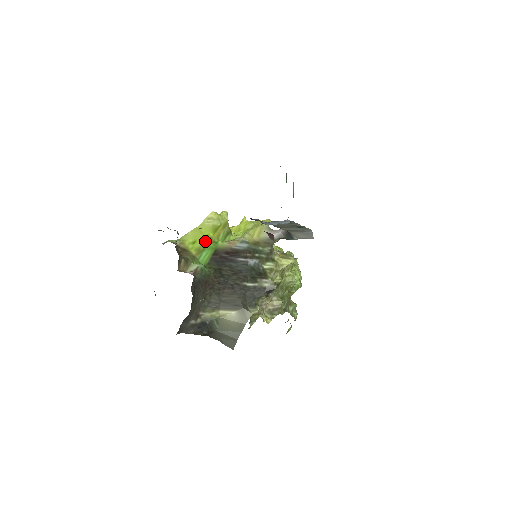
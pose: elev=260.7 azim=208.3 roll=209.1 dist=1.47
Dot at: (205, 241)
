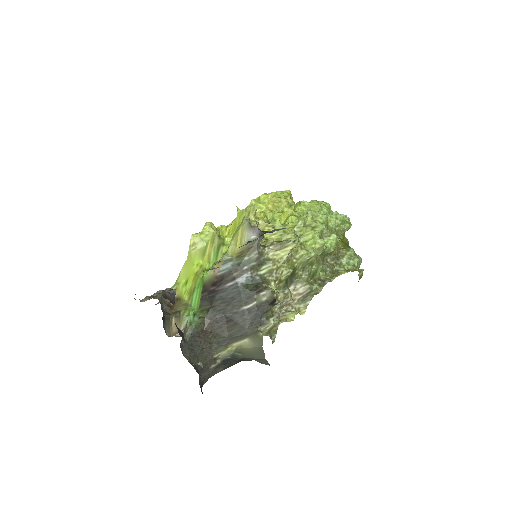
Dot at: (195, 276)
